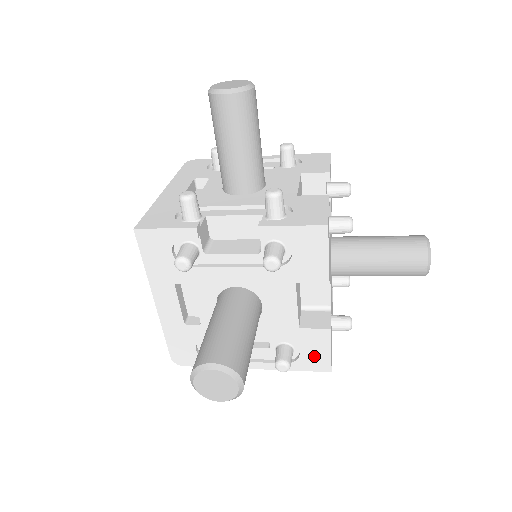
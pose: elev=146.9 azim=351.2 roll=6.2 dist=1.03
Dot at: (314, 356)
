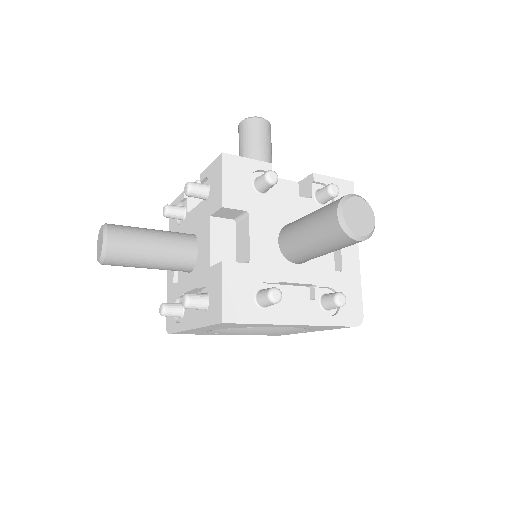
Dot at: (215, 302)
